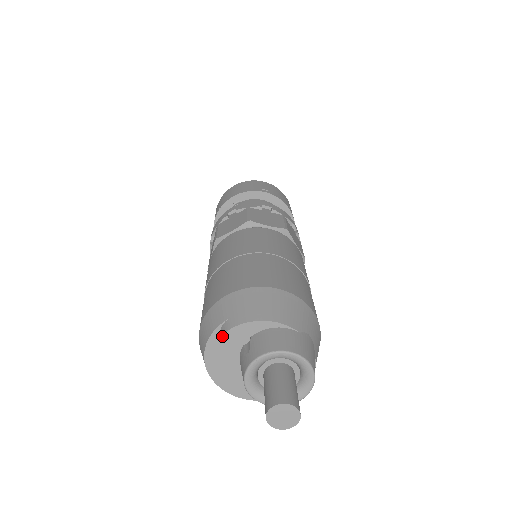
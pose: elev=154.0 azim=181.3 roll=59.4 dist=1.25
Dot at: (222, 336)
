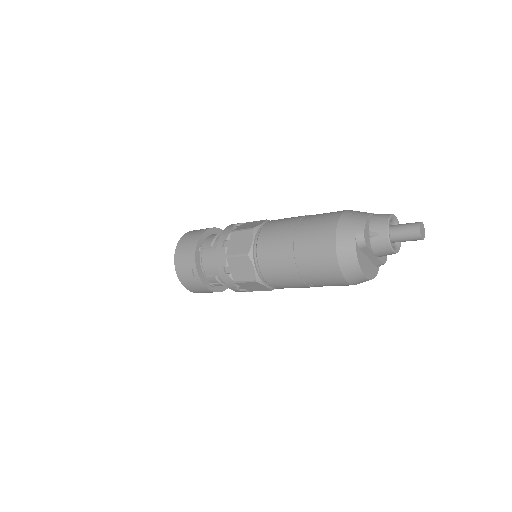
Dot at: (362, 242)
